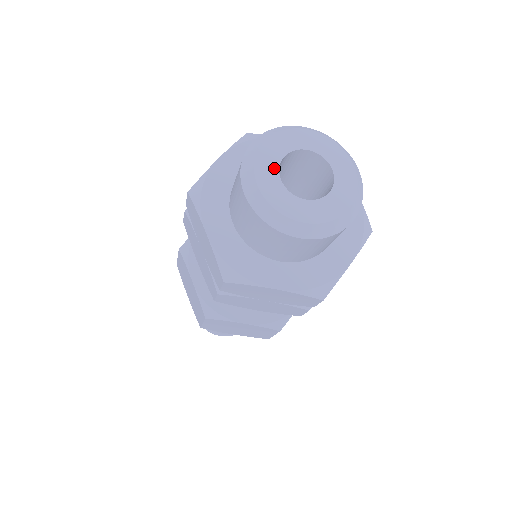
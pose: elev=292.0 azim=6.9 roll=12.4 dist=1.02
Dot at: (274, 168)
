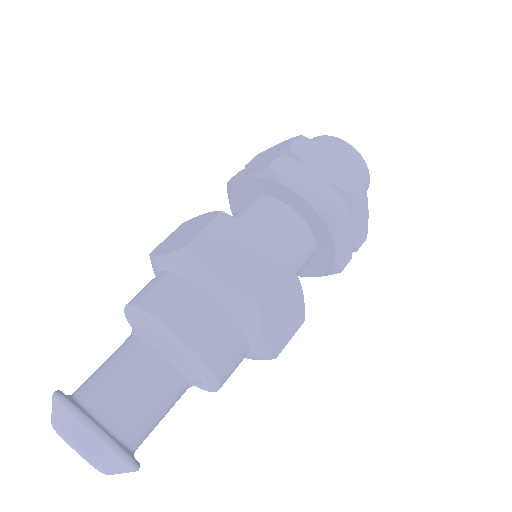
Dot at: occluded
